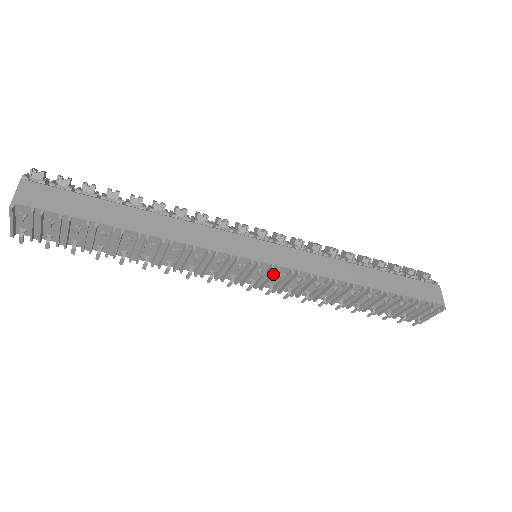
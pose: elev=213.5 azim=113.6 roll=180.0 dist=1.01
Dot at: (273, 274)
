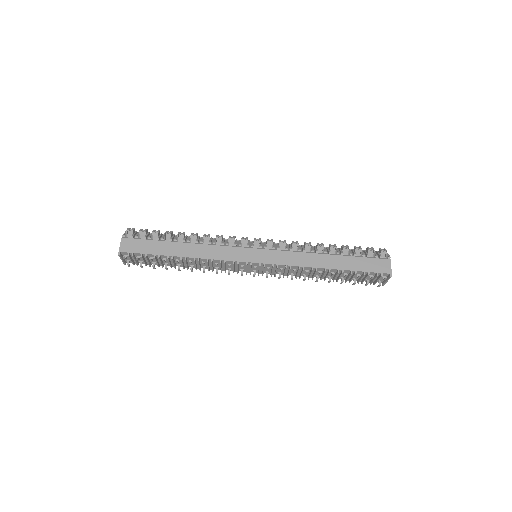
Dot at: (263, 268)
